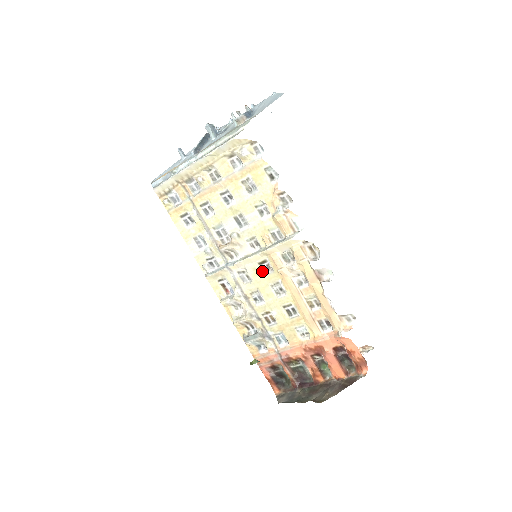
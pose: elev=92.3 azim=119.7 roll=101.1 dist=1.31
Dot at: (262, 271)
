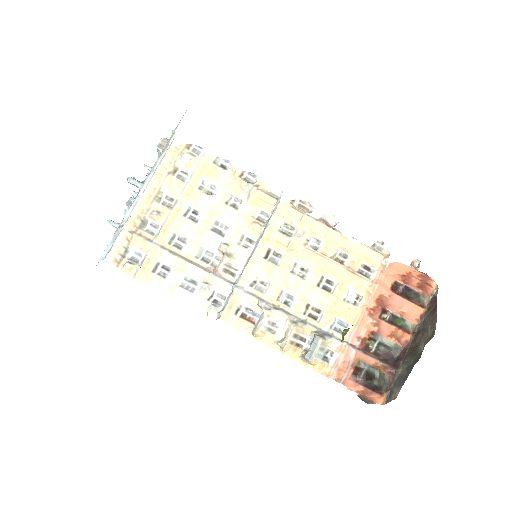
Dot at: (273, 264)
